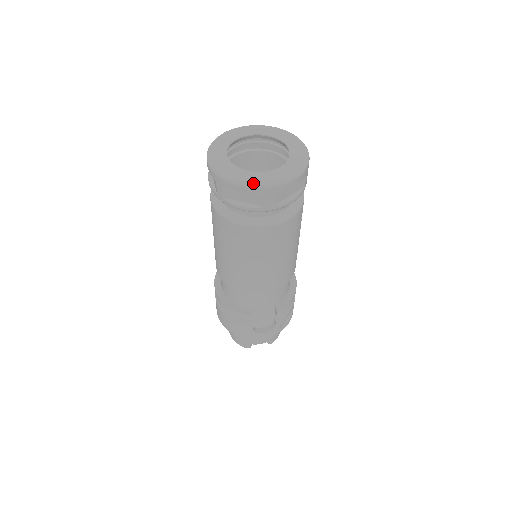
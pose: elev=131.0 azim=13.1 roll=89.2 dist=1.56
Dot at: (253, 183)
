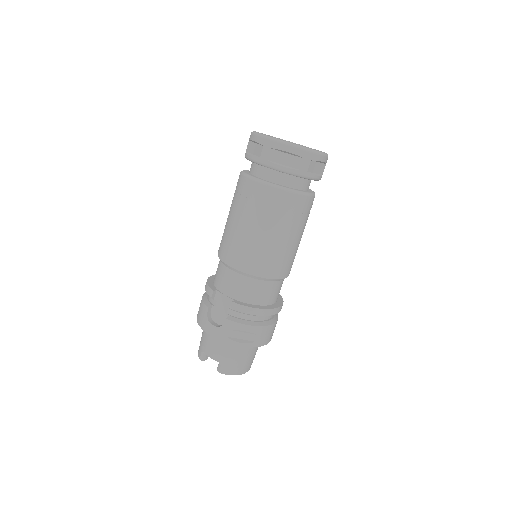
Dot at: (262, 134)
